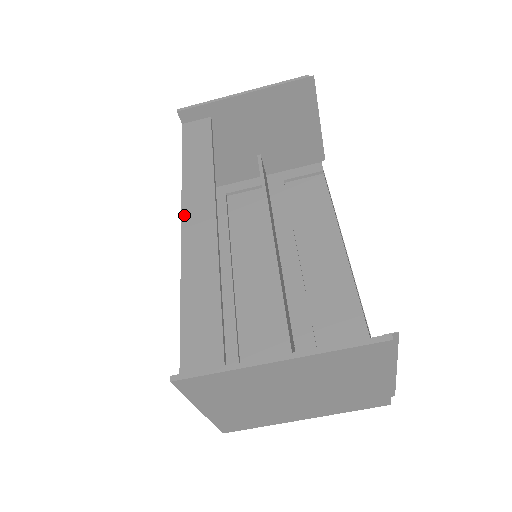
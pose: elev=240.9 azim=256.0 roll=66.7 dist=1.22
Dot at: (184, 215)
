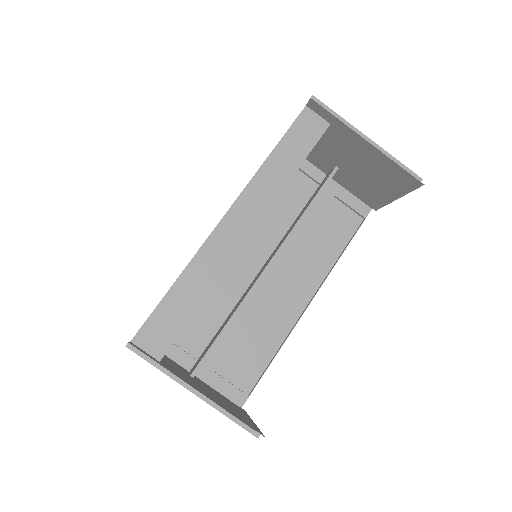
Dot at: (233, 209)
